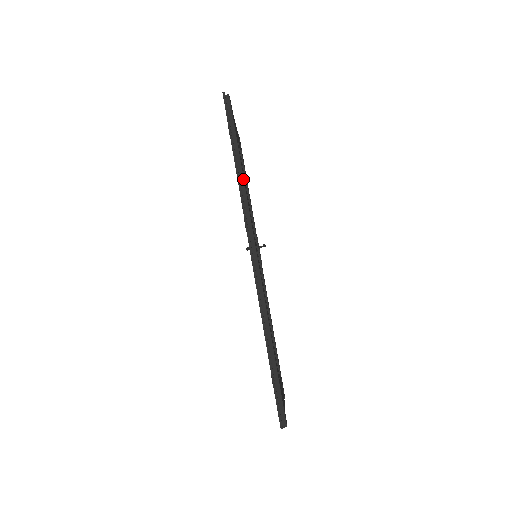
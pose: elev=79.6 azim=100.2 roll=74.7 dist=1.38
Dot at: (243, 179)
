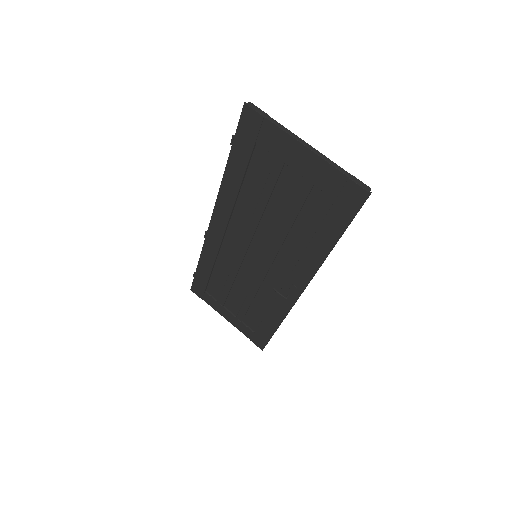
Dot at: occluded
